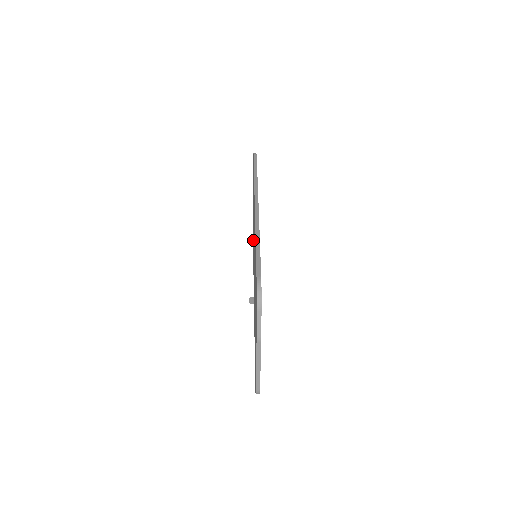
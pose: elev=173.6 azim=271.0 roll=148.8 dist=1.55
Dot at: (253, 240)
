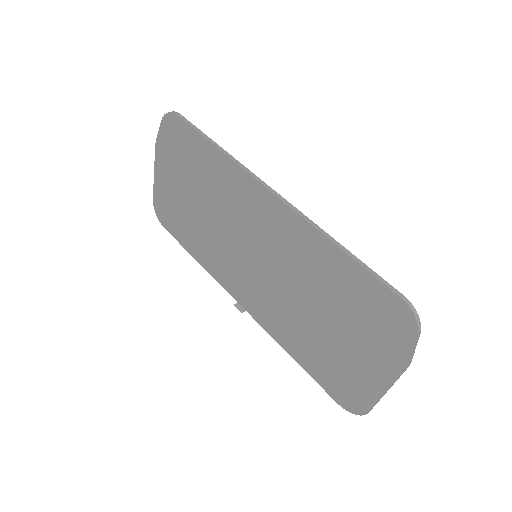
Dot at: (200, 232)
